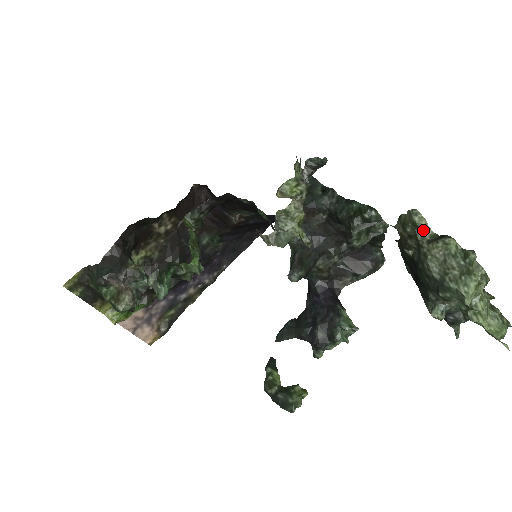
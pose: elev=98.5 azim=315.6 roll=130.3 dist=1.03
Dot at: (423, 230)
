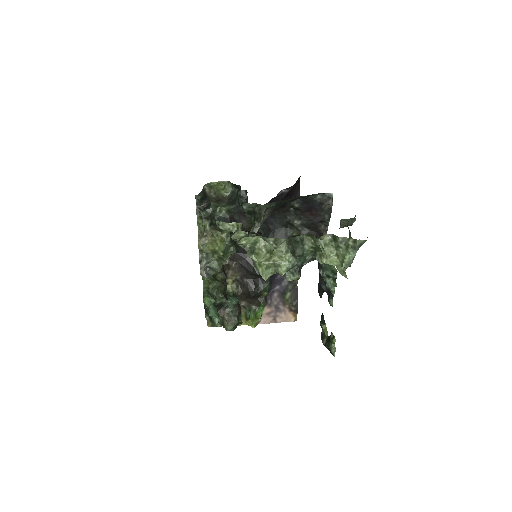
Dot at: (233, 229)
